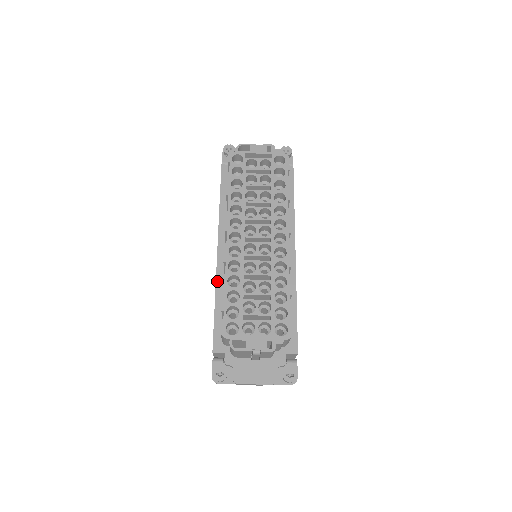
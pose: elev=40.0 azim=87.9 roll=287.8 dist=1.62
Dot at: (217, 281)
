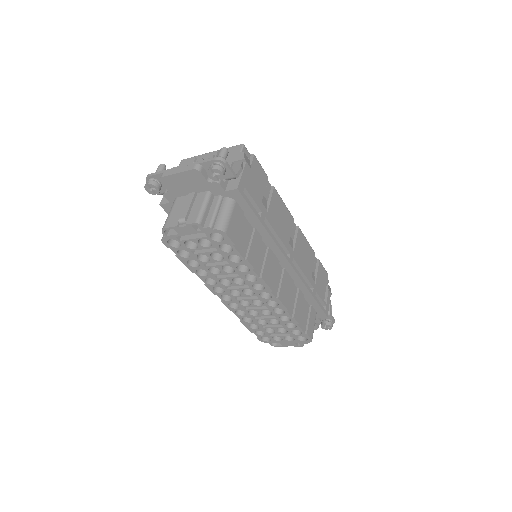
Dot at: occluded
